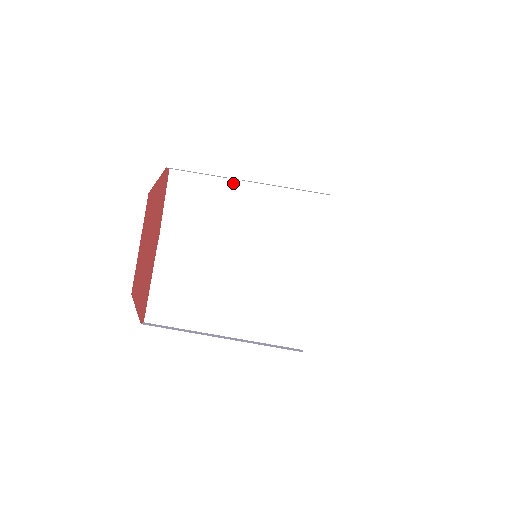
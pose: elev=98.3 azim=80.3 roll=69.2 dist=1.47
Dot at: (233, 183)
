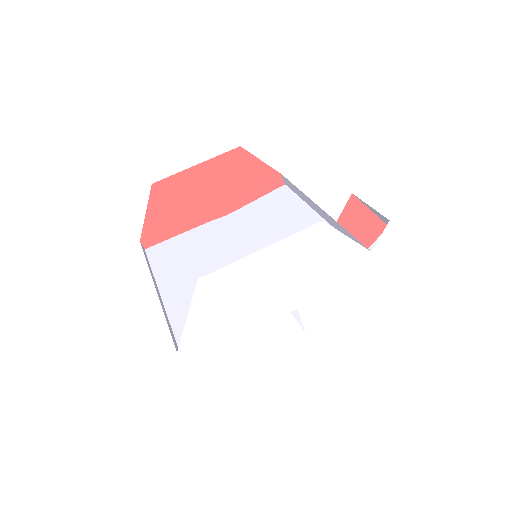
Dot at: (311, 213)
